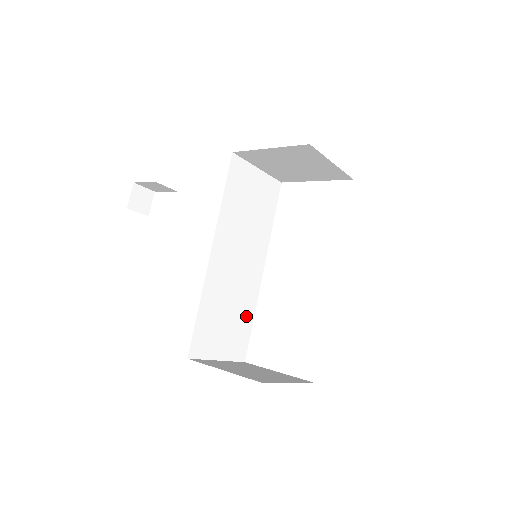
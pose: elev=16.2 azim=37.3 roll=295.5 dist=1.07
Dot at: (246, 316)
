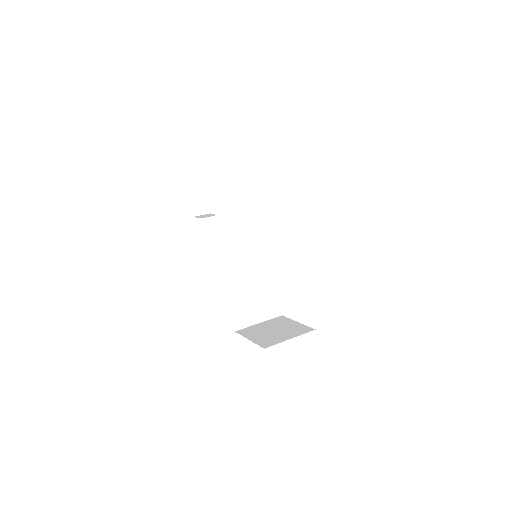
Dot at: (271, 289)
